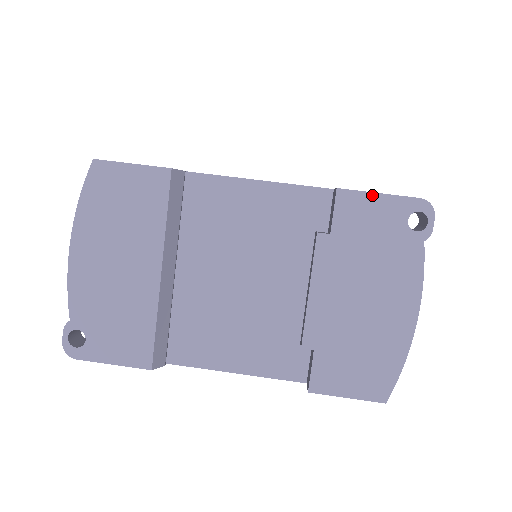
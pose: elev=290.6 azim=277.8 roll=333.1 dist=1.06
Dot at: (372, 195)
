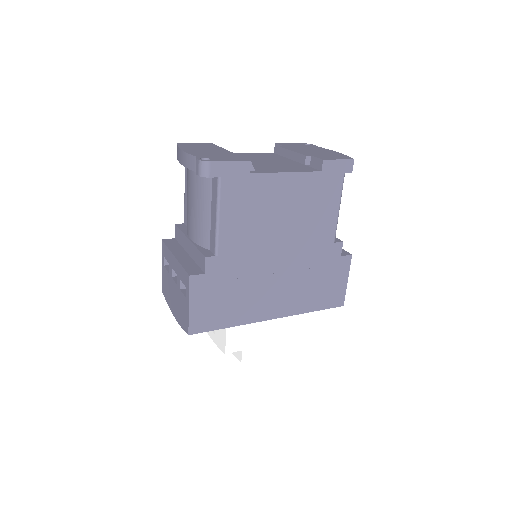
Dot at: (288, 143)
